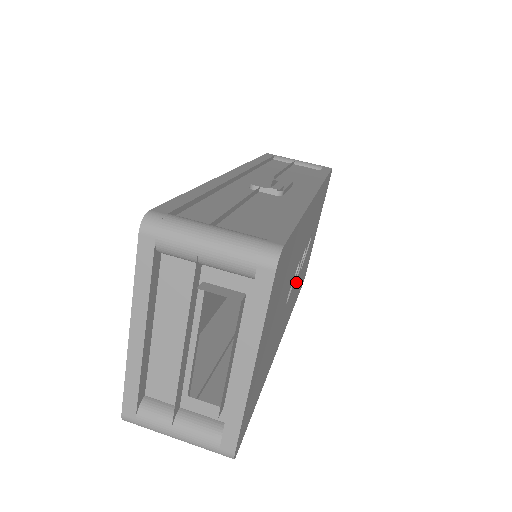
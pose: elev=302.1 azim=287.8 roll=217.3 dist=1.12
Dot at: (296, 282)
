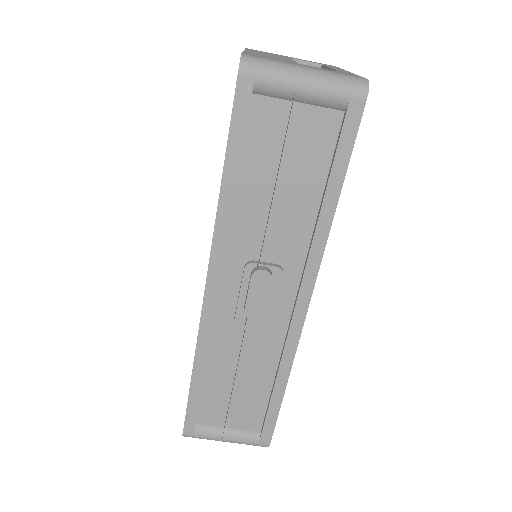
Dot at: occluded
